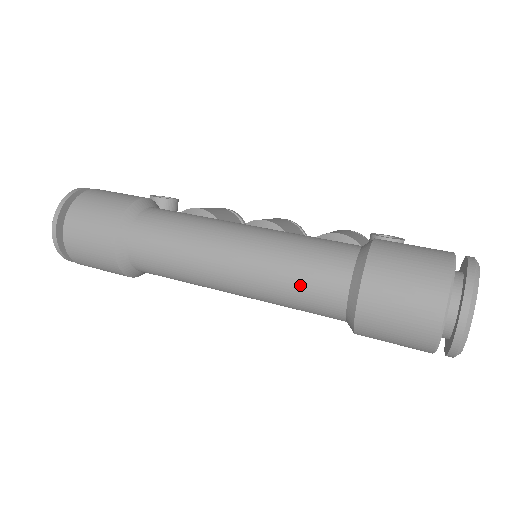
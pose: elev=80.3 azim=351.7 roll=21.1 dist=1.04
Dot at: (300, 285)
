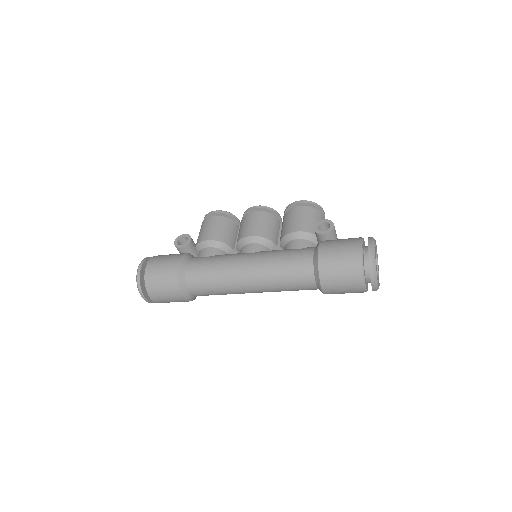
Dot at: (291, 288)
